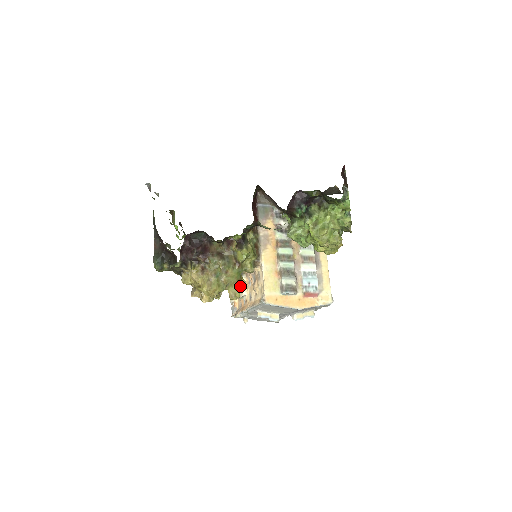
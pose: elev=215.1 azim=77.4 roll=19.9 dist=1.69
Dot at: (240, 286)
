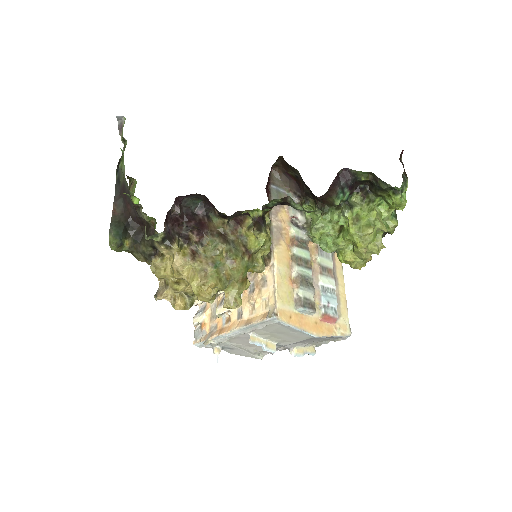
Dot at: (243, 289)
